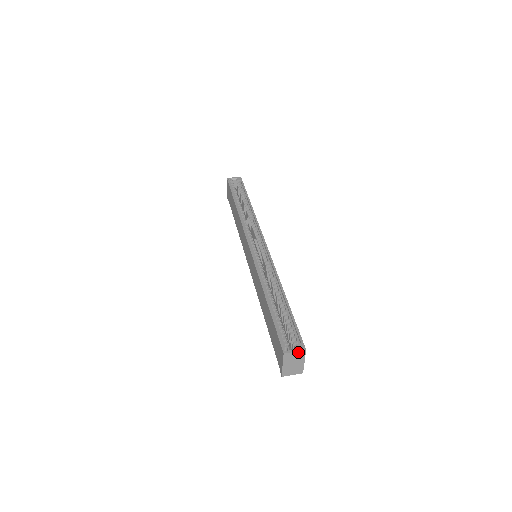
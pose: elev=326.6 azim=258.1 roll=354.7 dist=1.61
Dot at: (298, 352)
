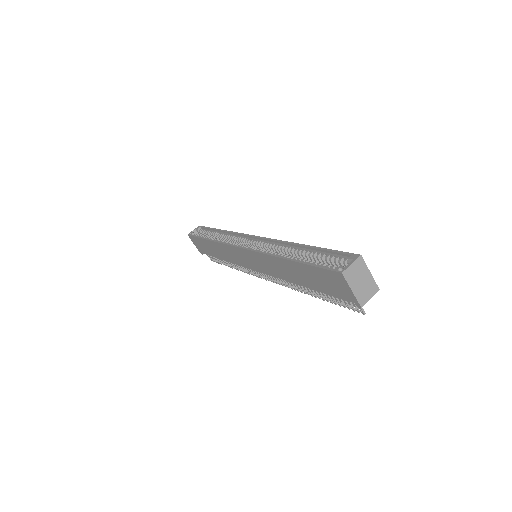
Dot at: (355, 263)
